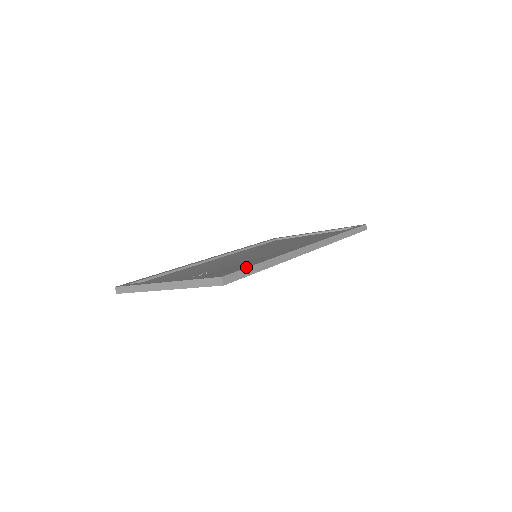
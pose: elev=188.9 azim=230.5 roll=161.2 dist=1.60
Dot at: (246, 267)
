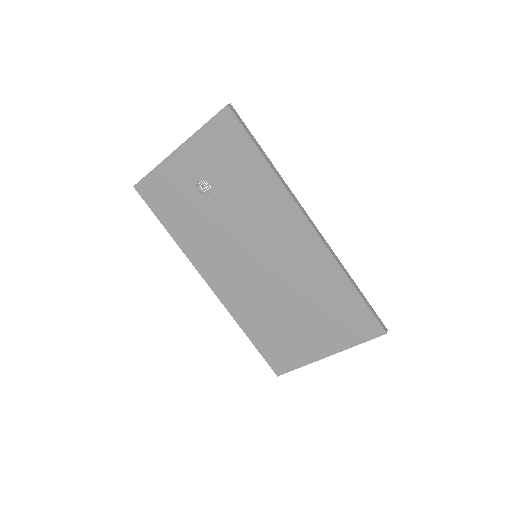
Dot at: (250, 133)
